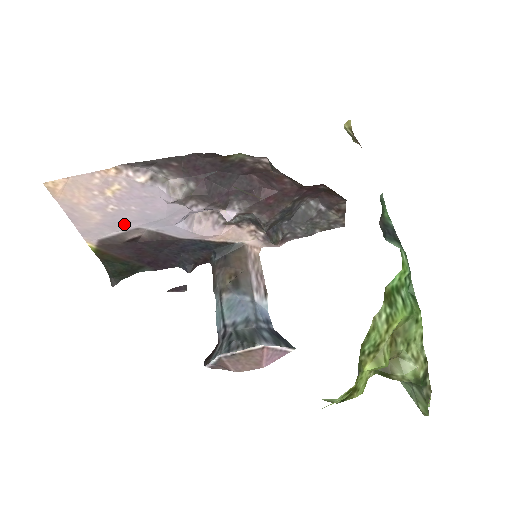
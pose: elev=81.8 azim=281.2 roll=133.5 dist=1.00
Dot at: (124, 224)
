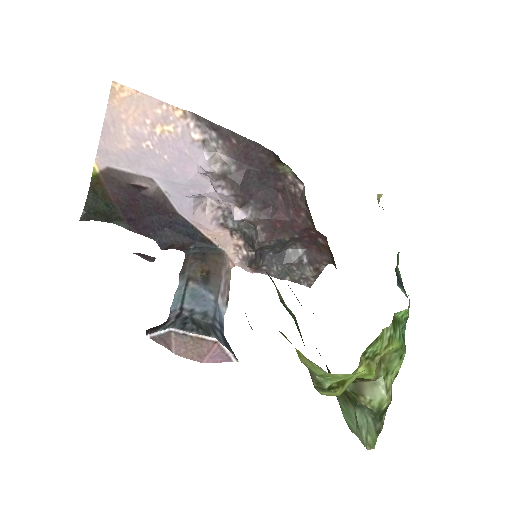
Dot at: (144, 167)
